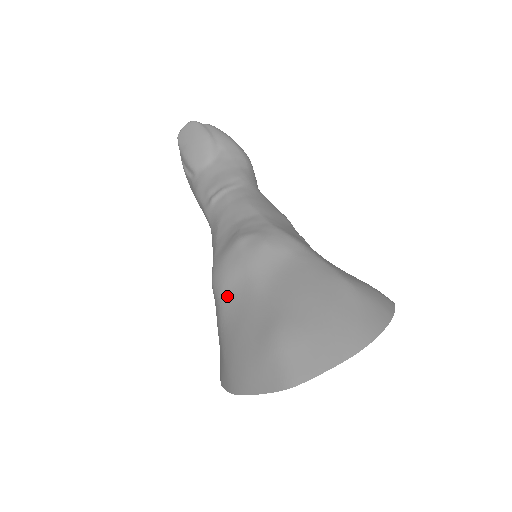
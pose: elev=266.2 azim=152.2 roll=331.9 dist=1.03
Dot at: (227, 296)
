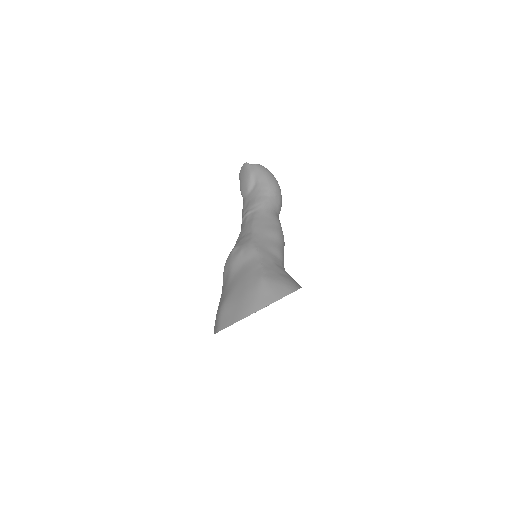
Dot at: (223, 282)
